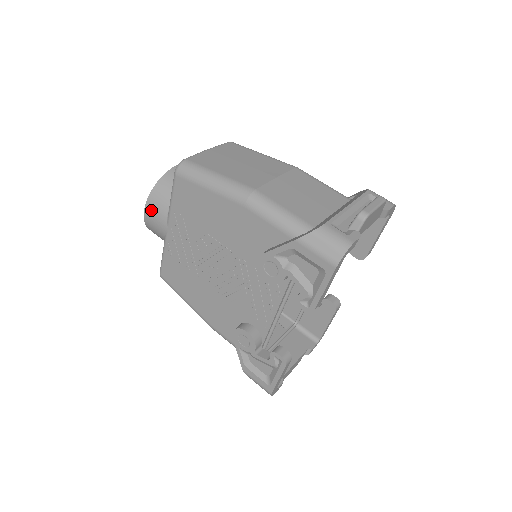
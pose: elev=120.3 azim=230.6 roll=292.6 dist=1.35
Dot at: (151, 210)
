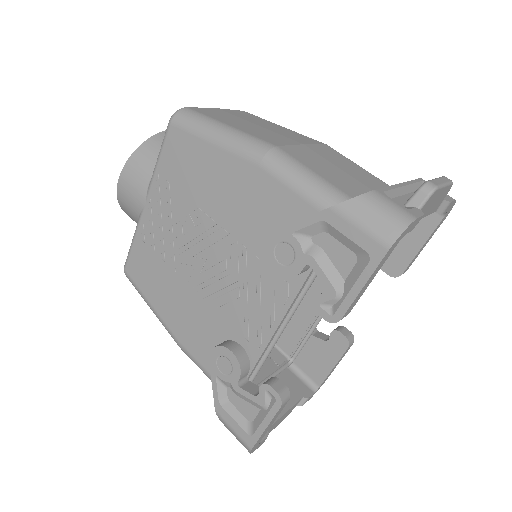
Dot at: (128, 177)
